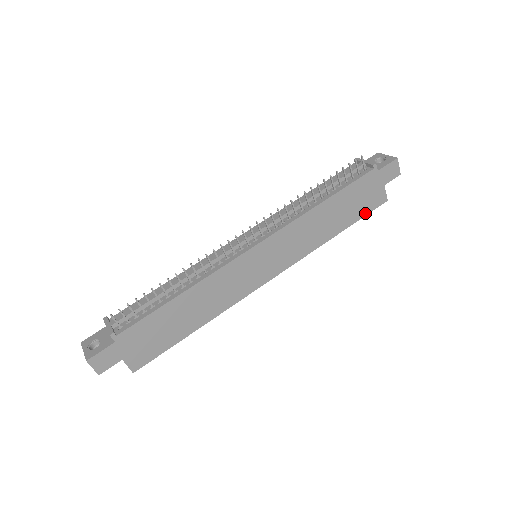
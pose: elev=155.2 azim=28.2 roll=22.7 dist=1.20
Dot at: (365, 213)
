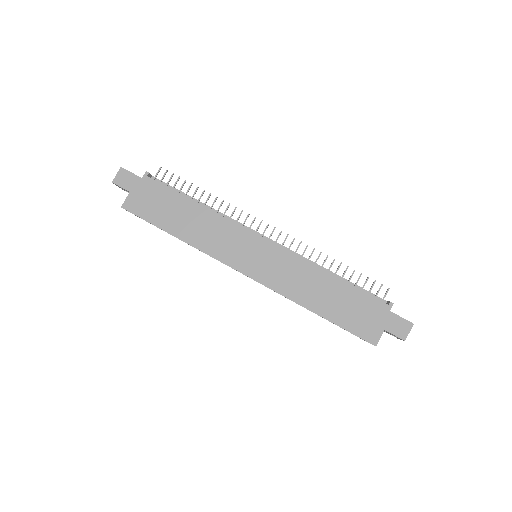
Dot at: (350, 329)
